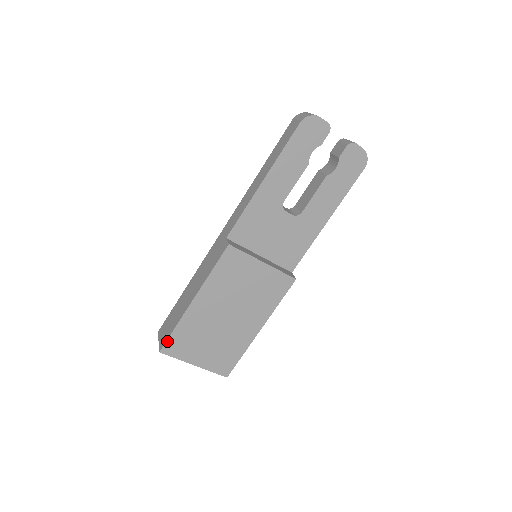
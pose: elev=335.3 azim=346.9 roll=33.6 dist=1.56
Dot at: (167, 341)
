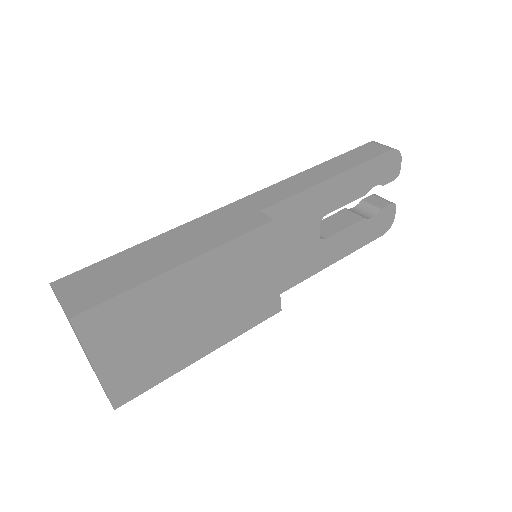
Dot at: (96, 306)
